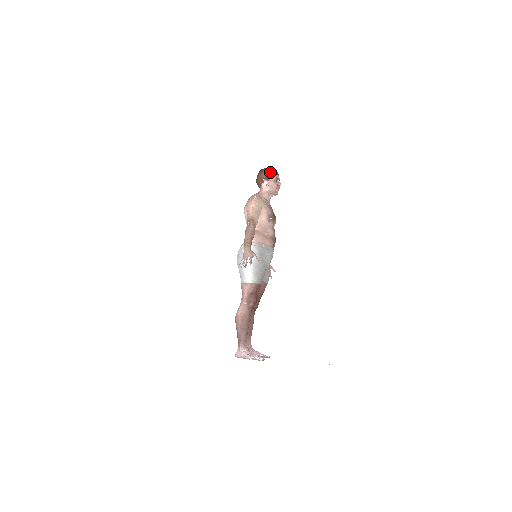
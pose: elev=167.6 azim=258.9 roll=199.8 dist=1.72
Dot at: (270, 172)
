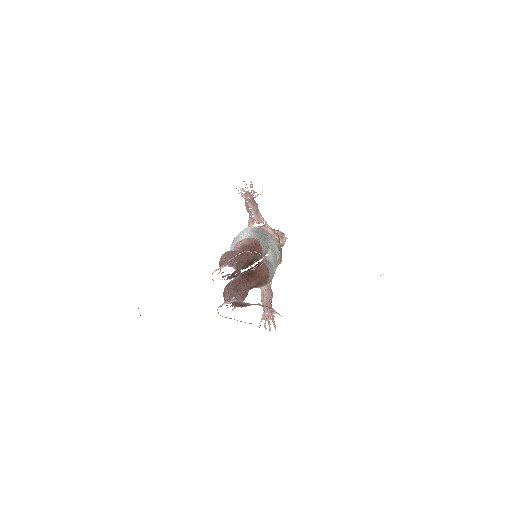
Dot at: occluded
